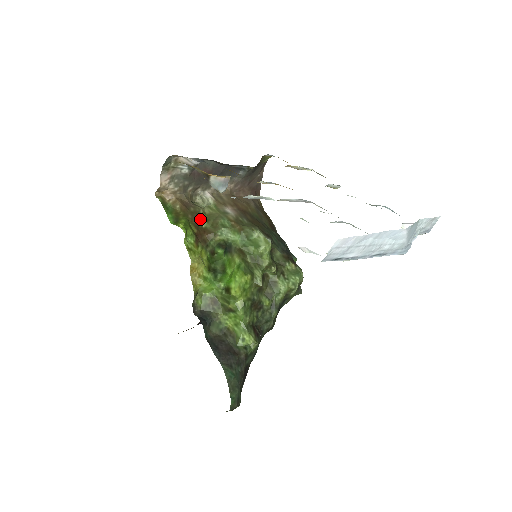
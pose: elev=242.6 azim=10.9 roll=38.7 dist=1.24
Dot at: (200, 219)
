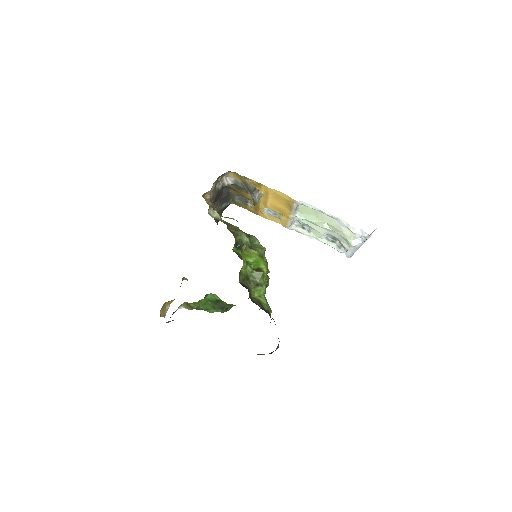
Dot at: occluded
